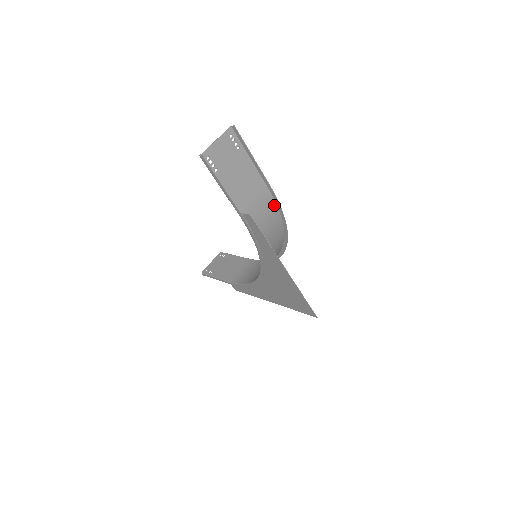
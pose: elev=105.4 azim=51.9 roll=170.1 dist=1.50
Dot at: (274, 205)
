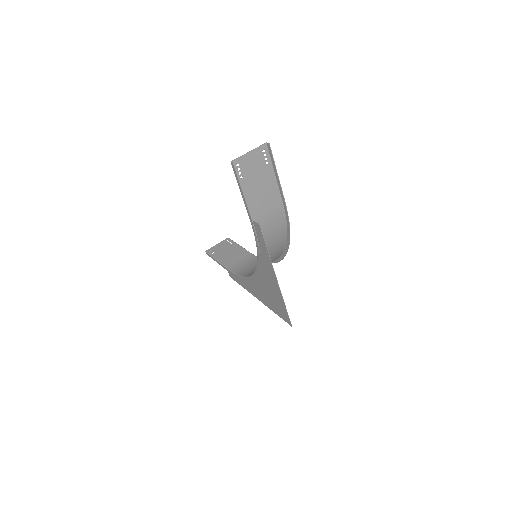
Dot at: (284, 219)
